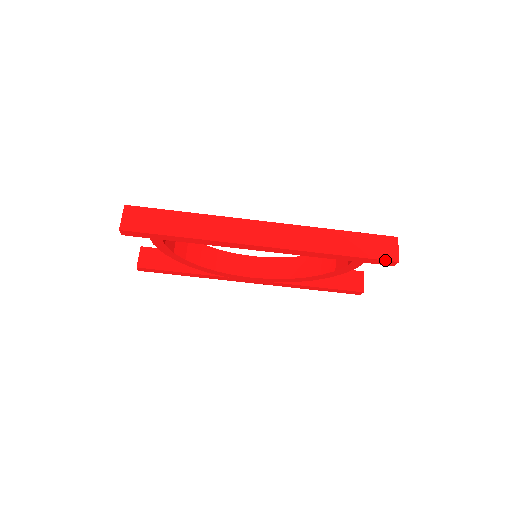
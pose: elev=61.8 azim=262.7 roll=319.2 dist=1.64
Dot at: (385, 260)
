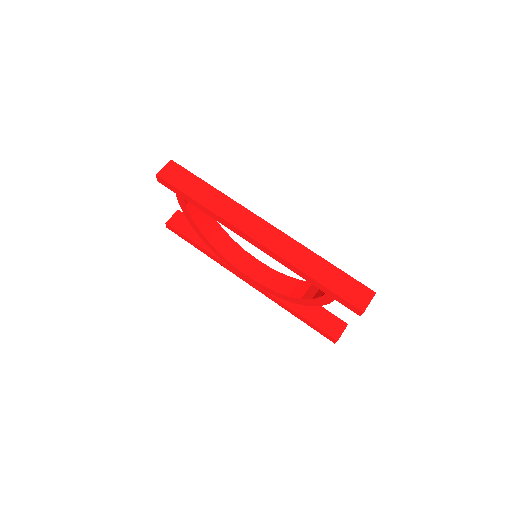
Dot at: (352, 304)
